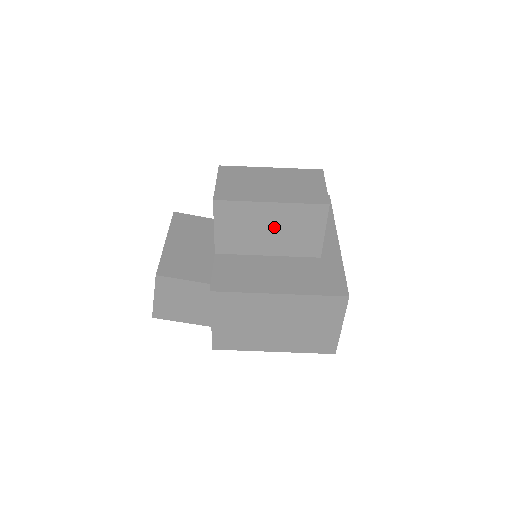
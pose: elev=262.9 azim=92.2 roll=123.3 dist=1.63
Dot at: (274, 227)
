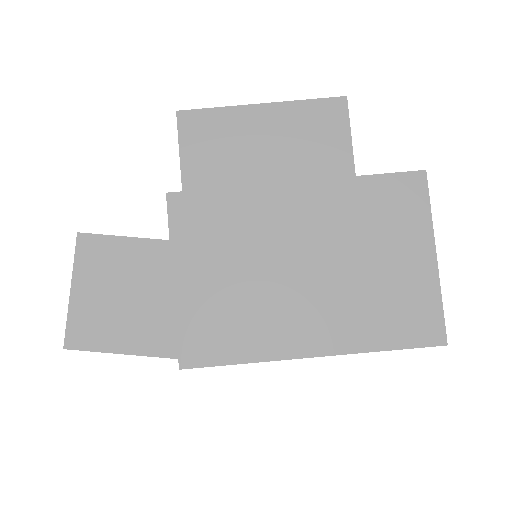
Dot at: (272, 147)
